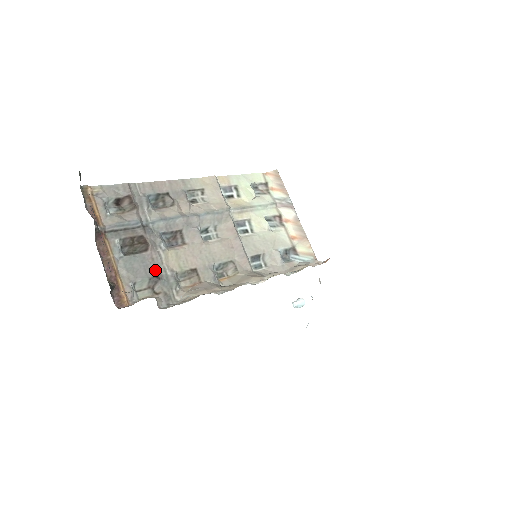
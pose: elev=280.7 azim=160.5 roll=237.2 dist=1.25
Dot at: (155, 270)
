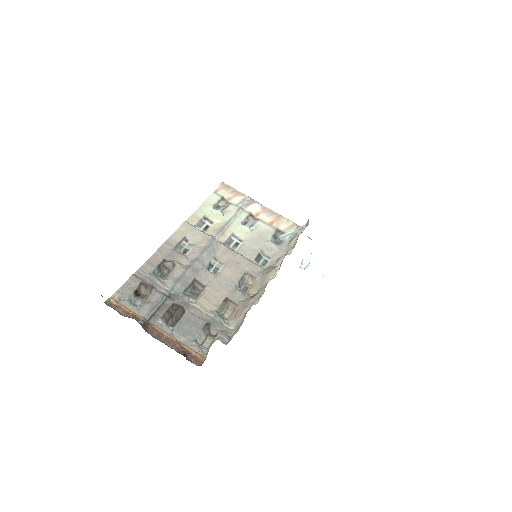
Dot at: (201, 321)
